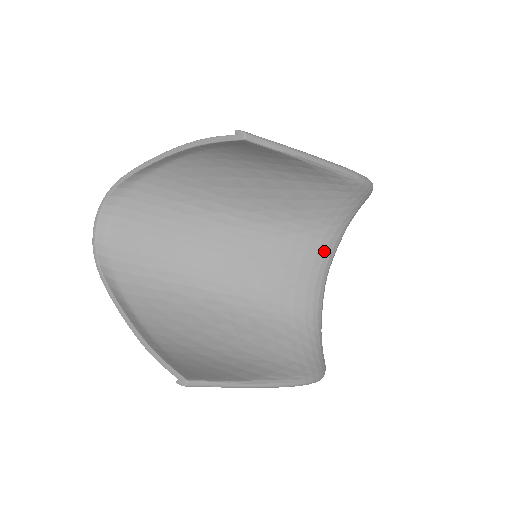
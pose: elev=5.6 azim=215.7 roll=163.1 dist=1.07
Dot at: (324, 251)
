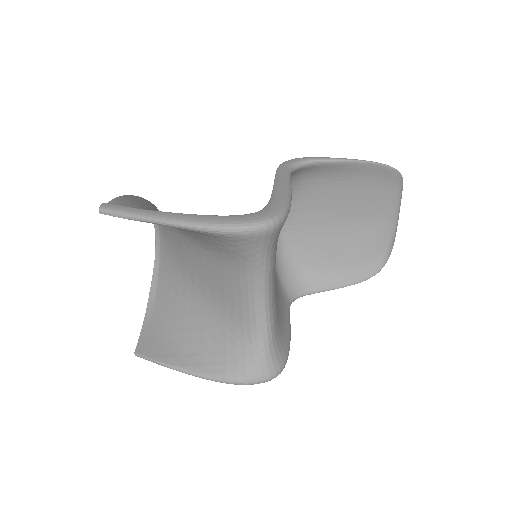
Dot at: (246, 279)
